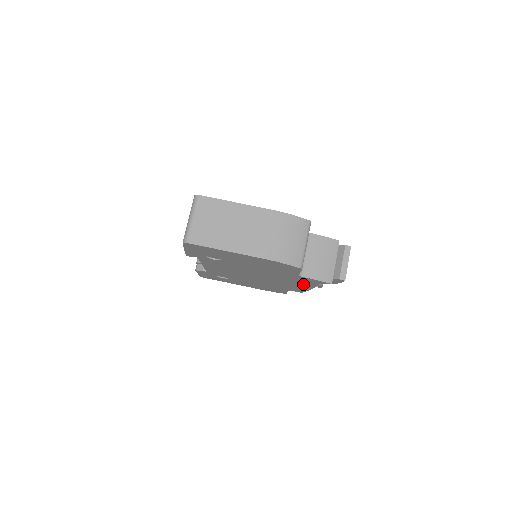
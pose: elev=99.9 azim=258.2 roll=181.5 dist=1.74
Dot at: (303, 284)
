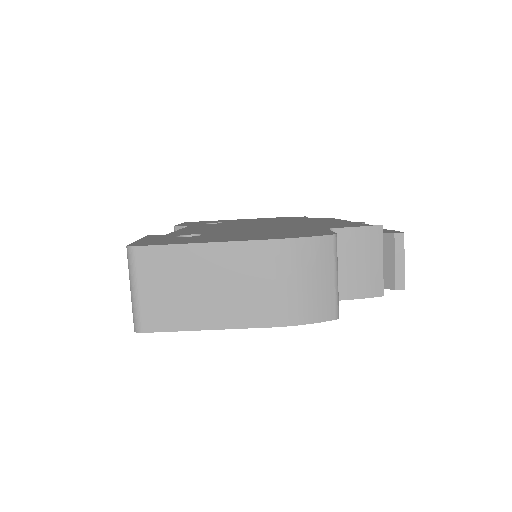
Dot at: occluded
